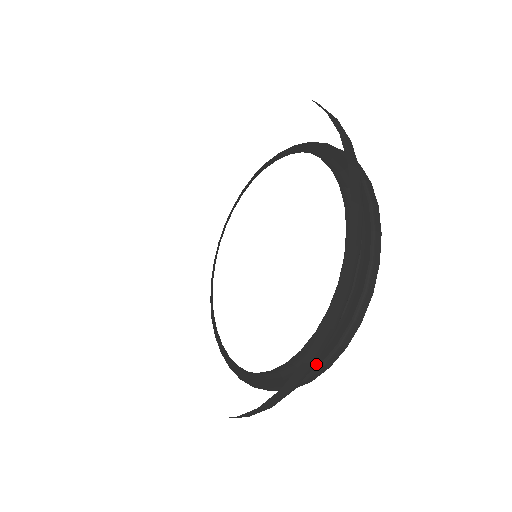
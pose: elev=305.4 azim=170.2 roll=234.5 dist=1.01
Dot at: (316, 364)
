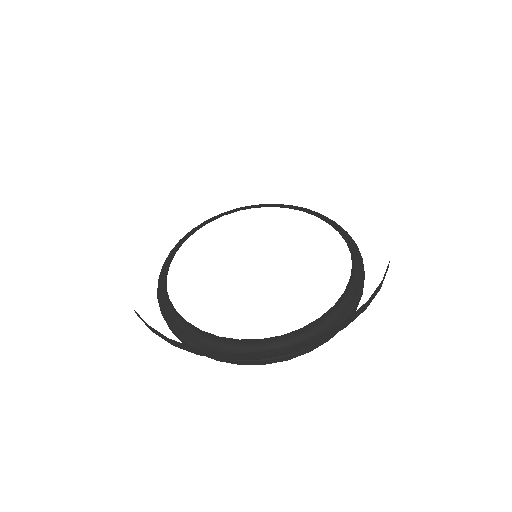
Dot at: (358, 290)
